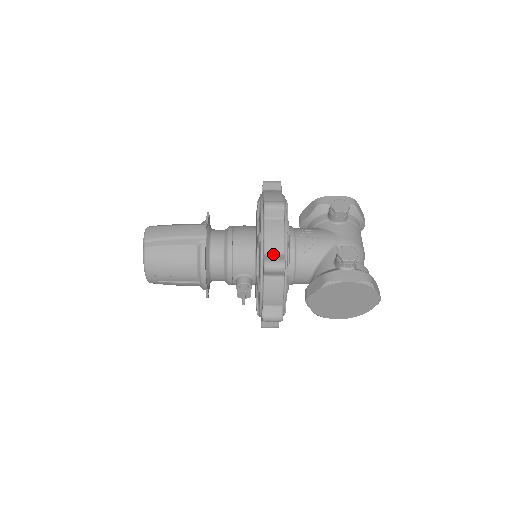
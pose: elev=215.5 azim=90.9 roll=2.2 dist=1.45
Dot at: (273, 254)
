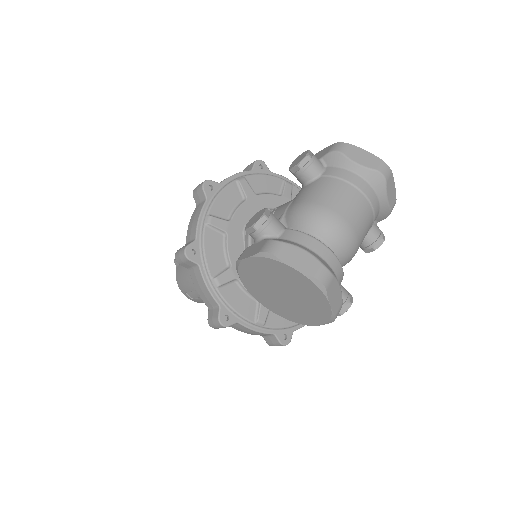
Dot at: (188, 242)
